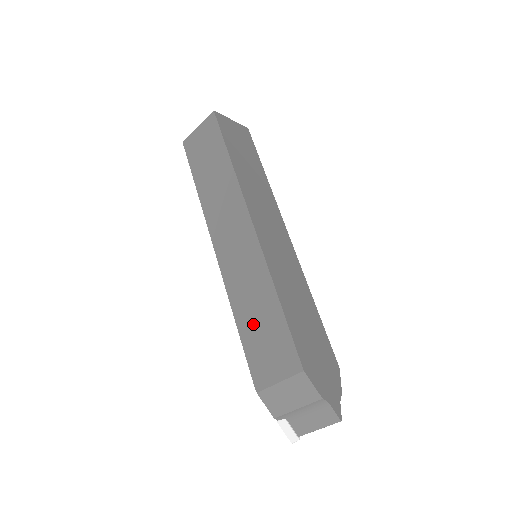
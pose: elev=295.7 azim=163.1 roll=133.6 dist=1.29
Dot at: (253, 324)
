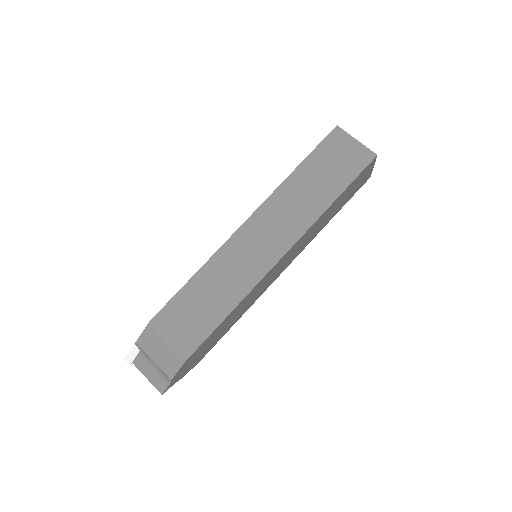
Dot at: (200, 296)
